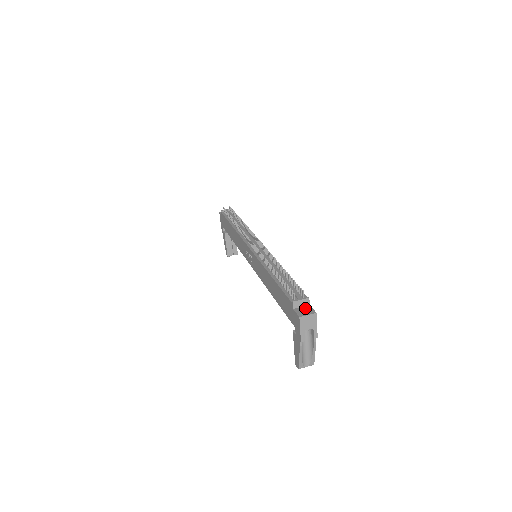
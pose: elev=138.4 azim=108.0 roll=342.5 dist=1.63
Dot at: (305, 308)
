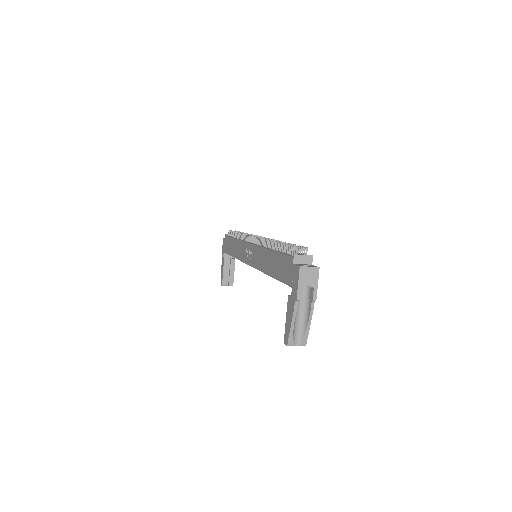
Dot at: (307, 264)
